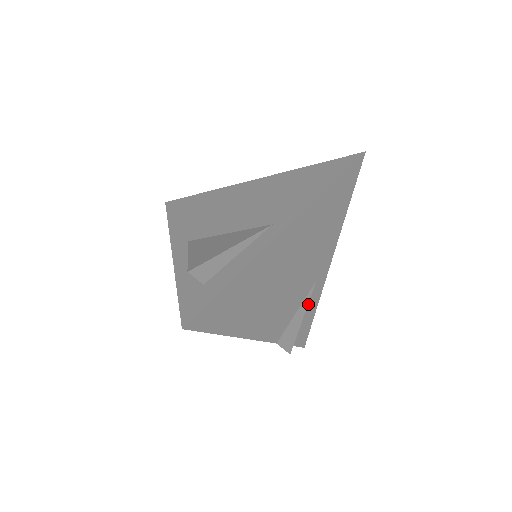
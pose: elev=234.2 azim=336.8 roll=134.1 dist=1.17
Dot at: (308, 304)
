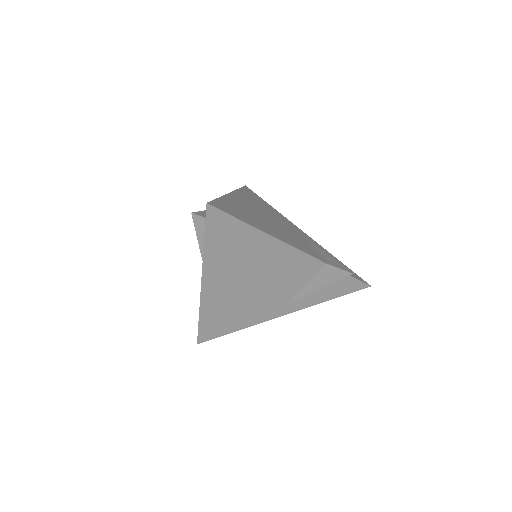
Dot at: occluded
